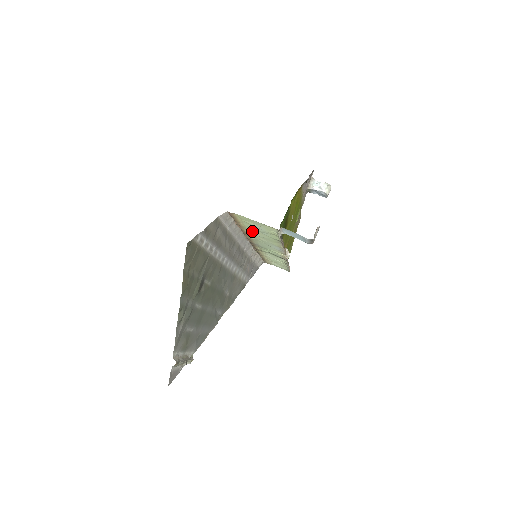
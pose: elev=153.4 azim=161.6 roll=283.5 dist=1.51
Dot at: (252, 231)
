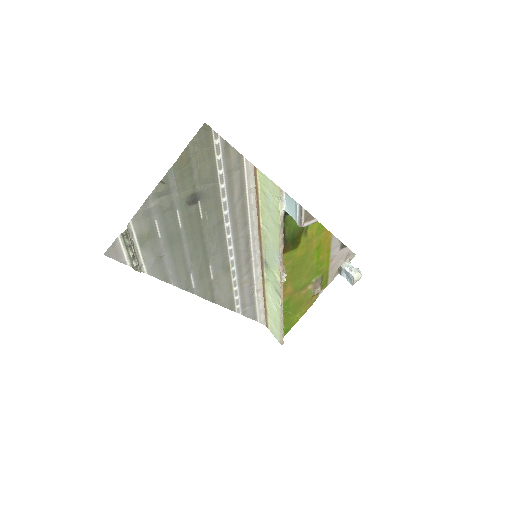
Dot at: (265, 216)
